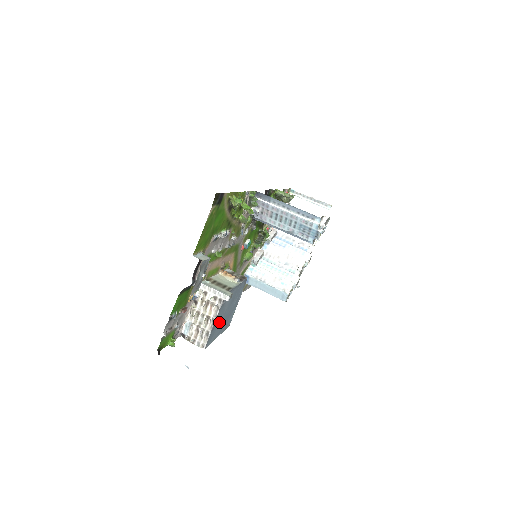
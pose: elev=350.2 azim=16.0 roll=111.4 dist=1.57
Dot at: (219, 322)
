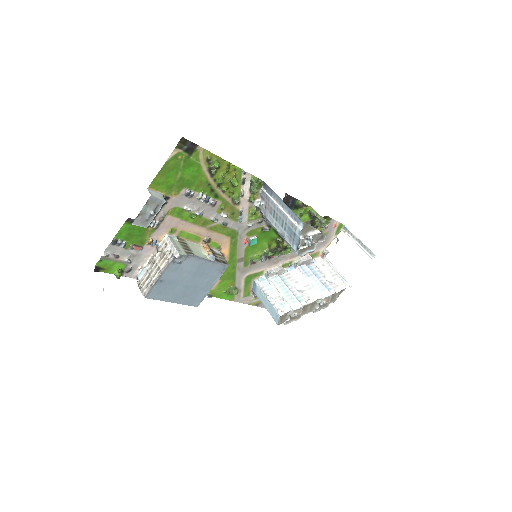
Dot at: (173, 283)
